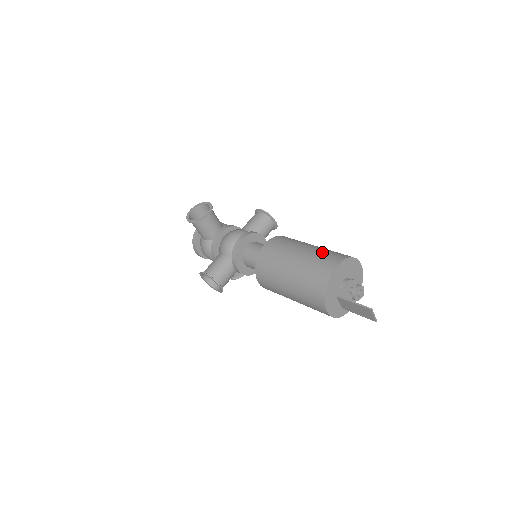
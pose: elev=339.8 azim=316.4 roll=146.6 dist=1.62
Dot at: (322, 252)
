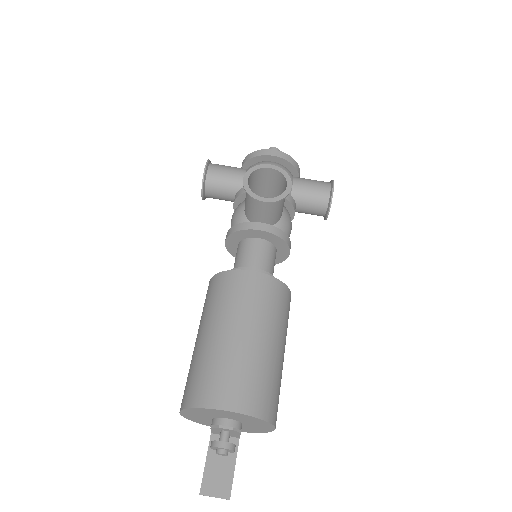
Dot at: (192, 367)
